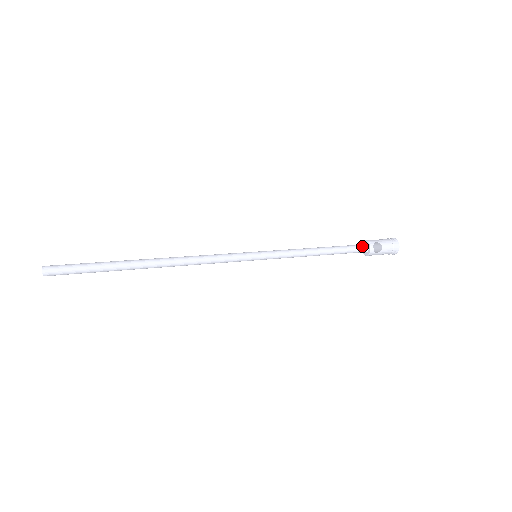
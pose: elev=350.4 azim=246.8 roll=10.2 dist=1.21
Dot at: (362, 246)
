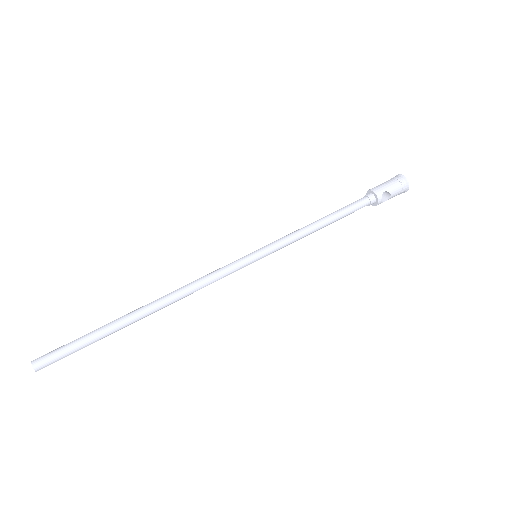
Dot at: (369, 200)
